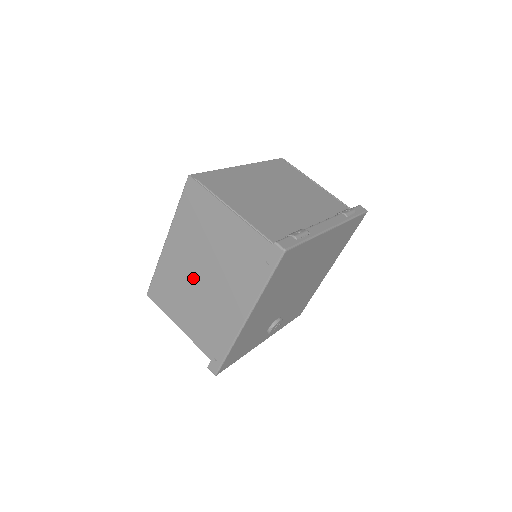
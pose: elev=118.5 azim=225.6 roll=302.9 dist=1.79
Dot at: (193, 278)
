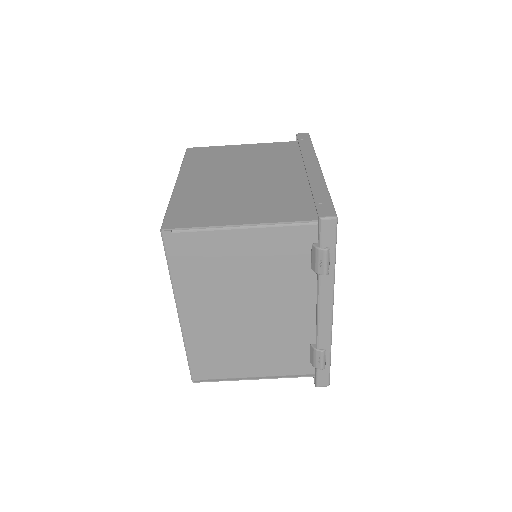
Dot at: occluded
